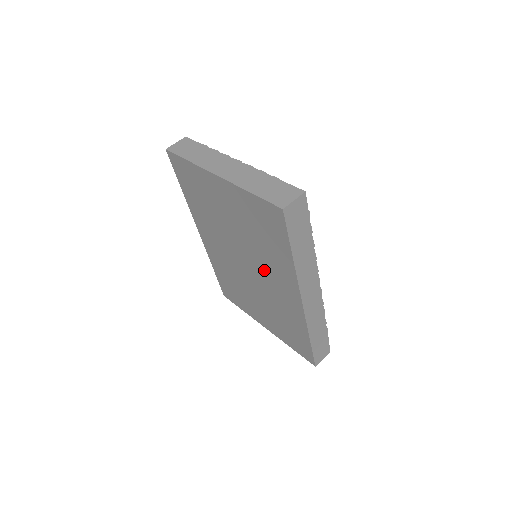
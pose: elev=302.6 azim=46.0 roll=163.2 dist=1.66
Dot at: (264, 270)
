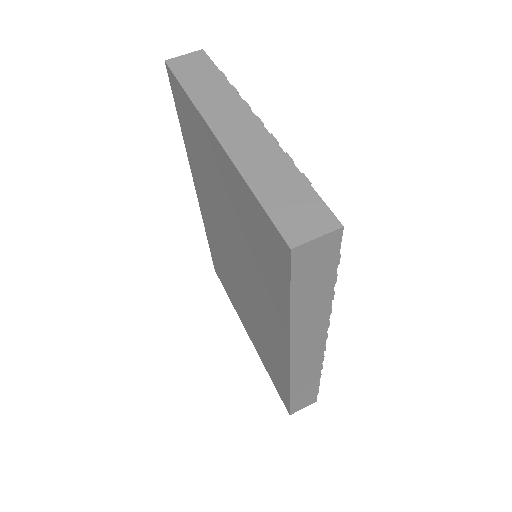
Dot at: (255, 289)
